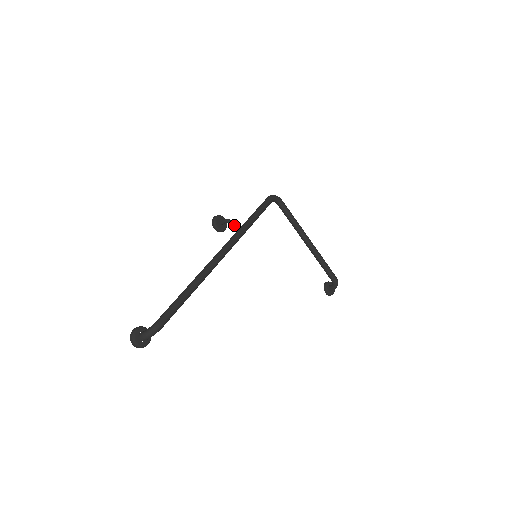
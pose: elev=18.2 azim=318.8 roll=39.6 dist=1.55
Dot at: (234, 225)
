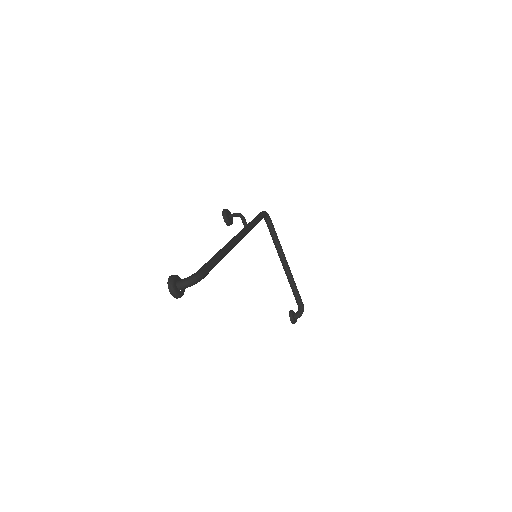
Dot at: (245, 219)
